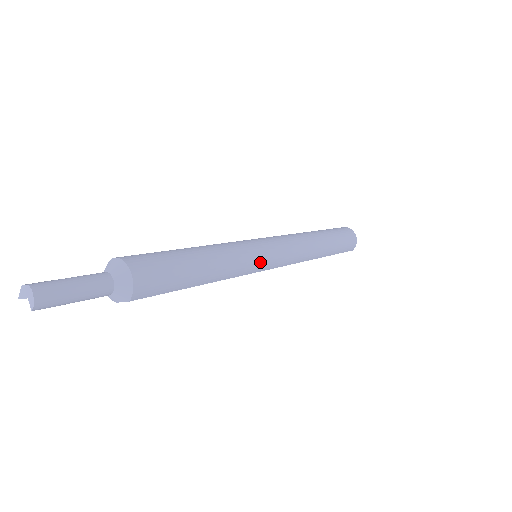
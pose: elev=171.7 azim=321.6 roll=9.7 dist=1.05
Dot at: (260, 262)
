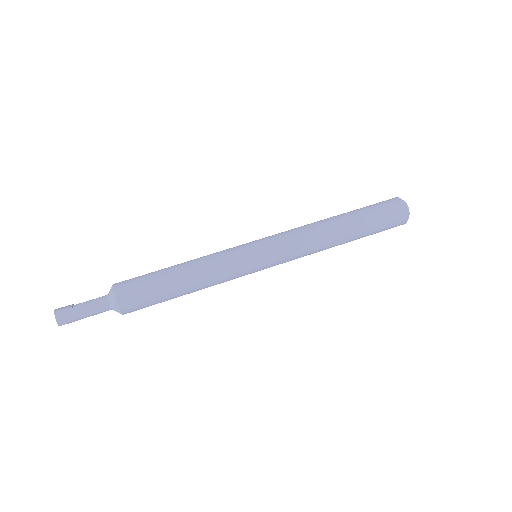
Dot at: occluded
